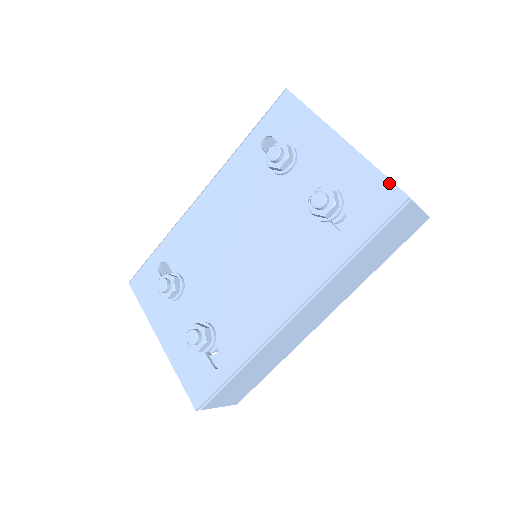
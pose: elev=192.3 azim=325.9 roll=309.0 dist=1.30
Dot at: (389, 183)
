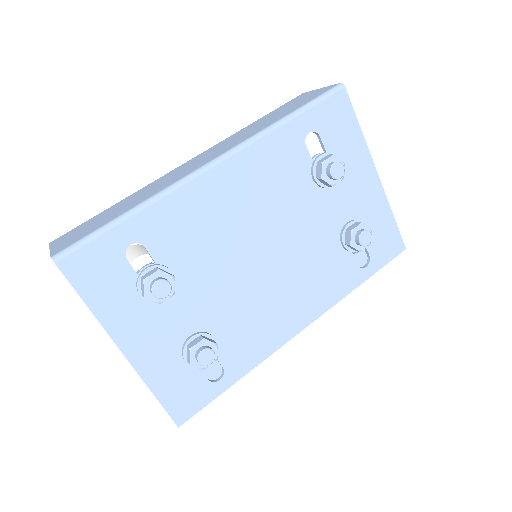
Dot at: (398, 233)
